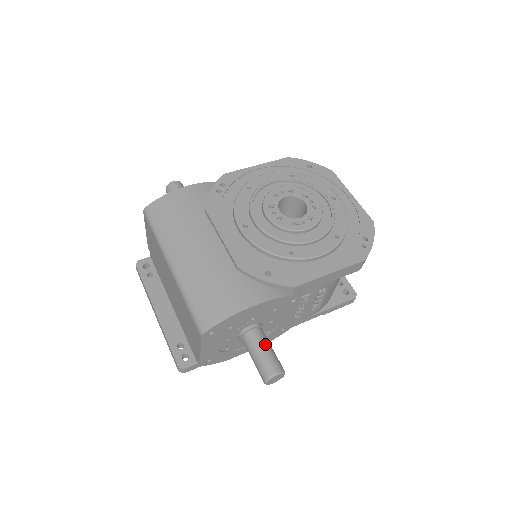
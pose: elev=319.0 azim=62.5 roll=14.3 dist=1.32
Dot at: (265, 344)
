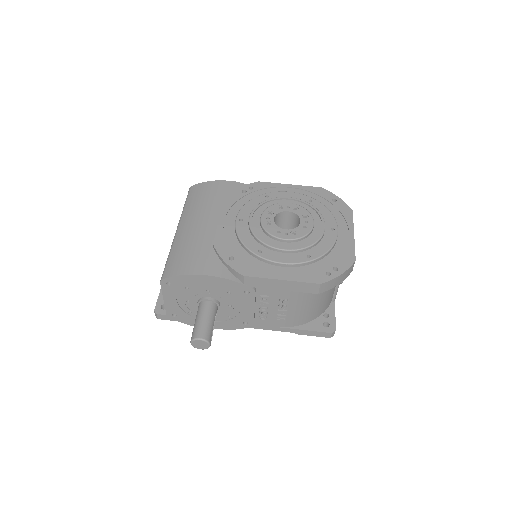
Dot at: (208, 315)
